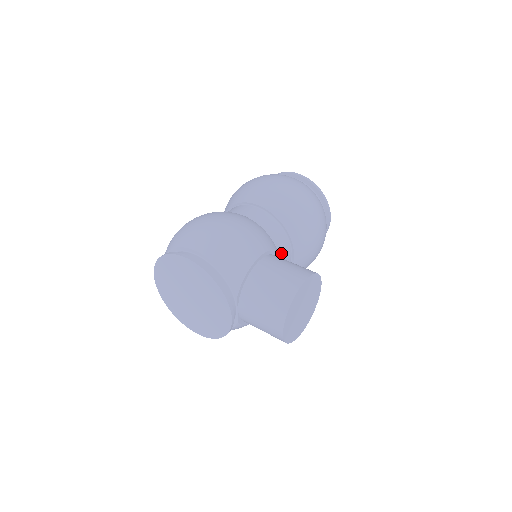
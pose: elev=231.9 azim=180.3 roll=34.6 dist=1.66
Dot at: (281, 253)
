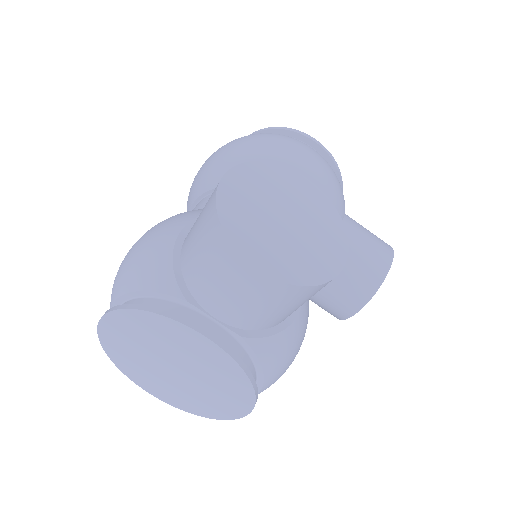
Dot at: occluded
